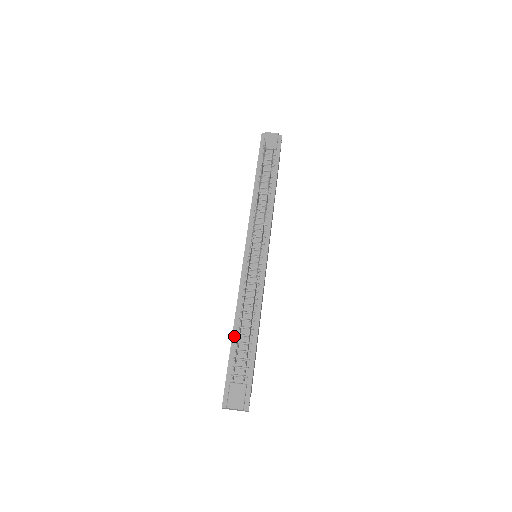
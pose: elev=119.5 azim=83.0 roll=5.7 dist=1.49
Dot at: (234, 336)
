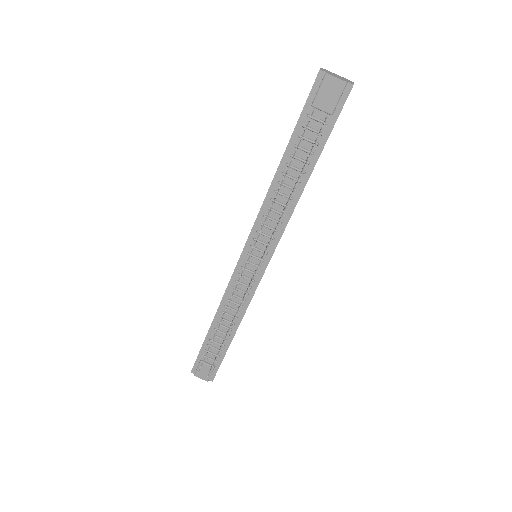
Dot at: (211, 329)
